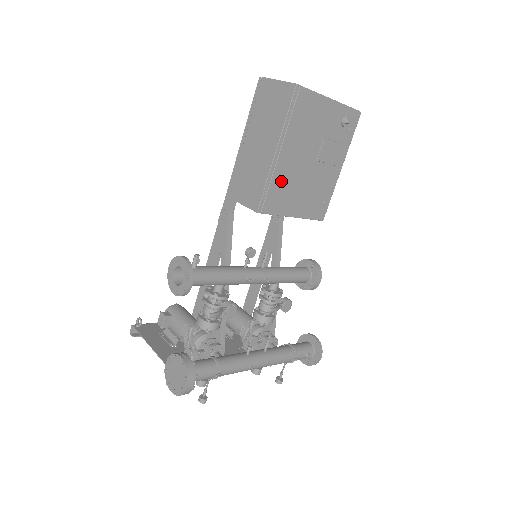
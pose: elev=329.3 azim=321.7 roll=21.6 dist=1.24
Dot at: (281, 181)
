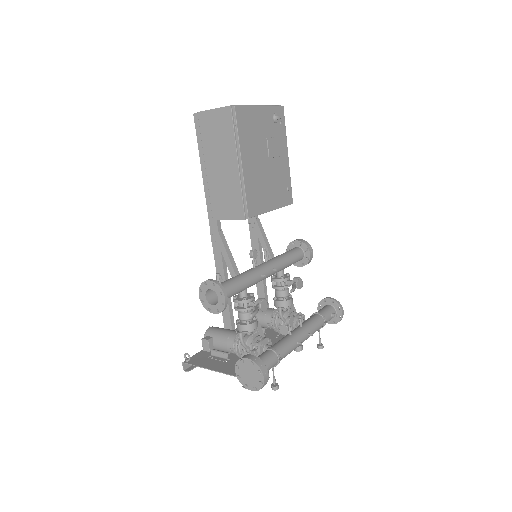
Dot at: (252, 186)
